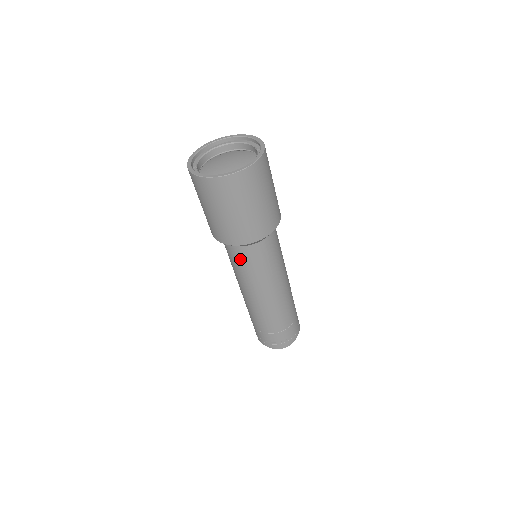
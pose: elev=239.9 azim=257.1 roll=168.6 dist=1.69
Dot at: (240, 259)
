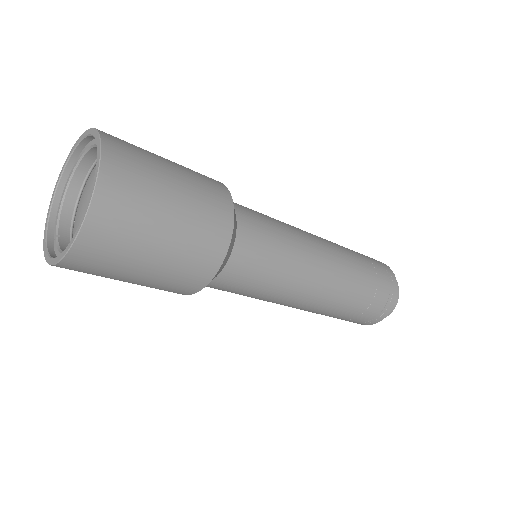
Dot at: (227, 290)
